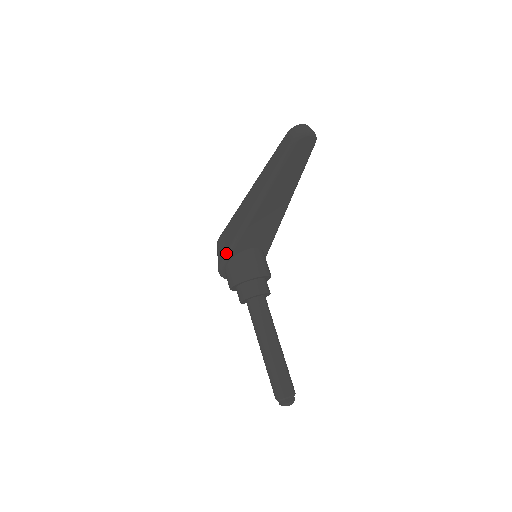
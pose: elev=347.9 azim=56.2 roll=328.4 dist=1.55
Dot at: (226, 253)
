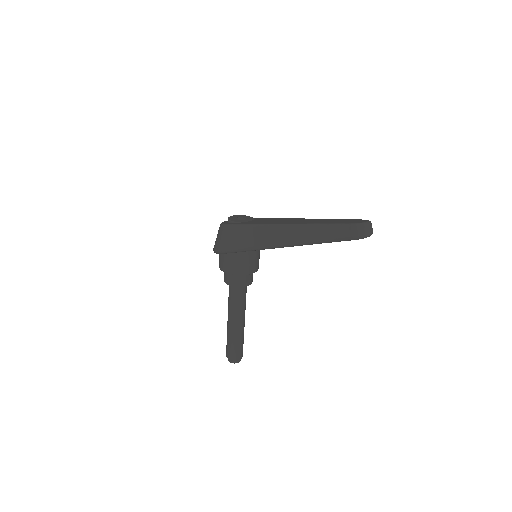
Dot at: (232, 250)
